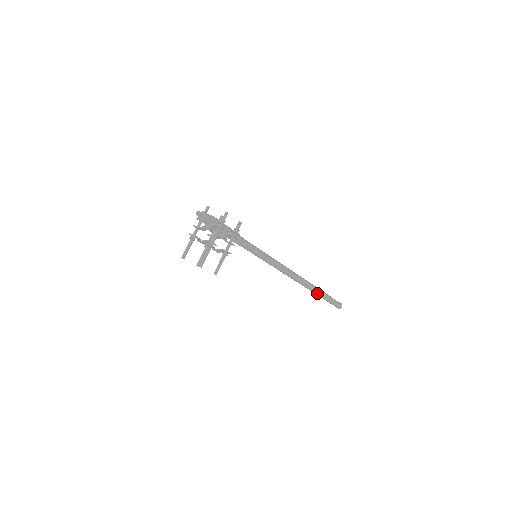
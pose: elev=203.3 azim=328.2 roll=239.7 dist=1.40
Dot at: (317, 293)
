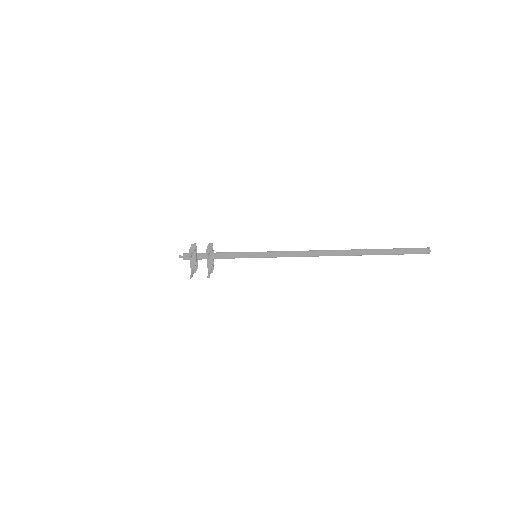
Dot at: (369, 251)
